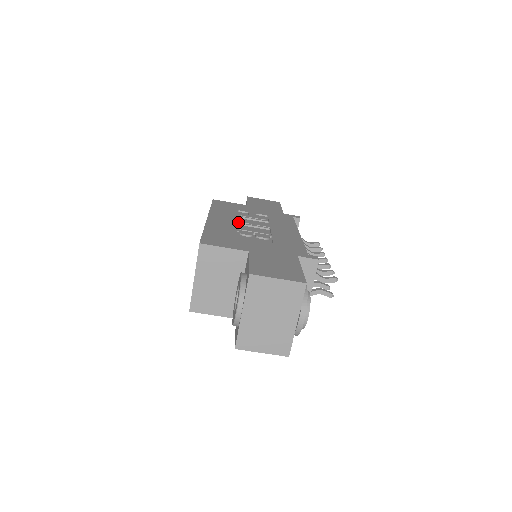
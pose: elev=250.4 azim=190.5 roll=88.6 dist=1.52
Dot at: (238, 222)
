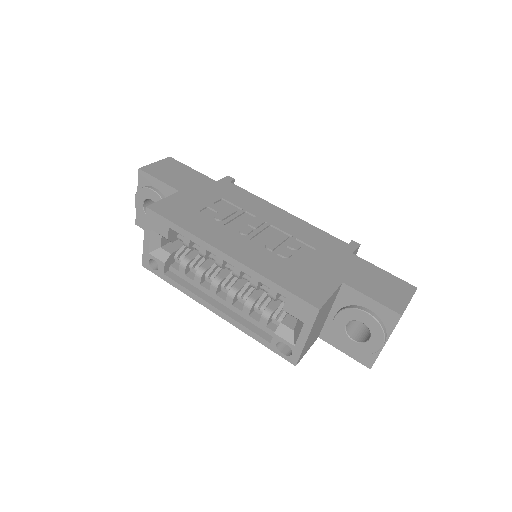
Dot at: (247, 237)
